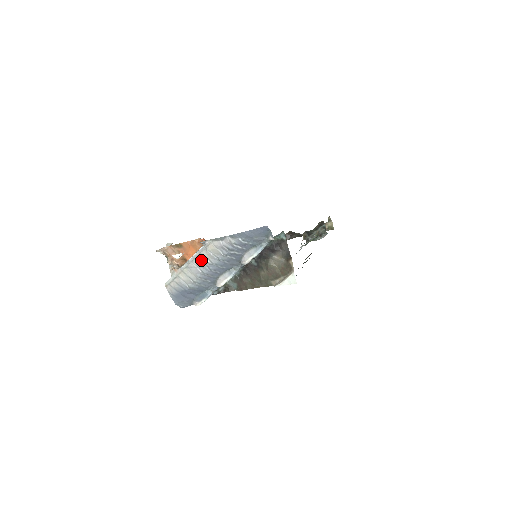
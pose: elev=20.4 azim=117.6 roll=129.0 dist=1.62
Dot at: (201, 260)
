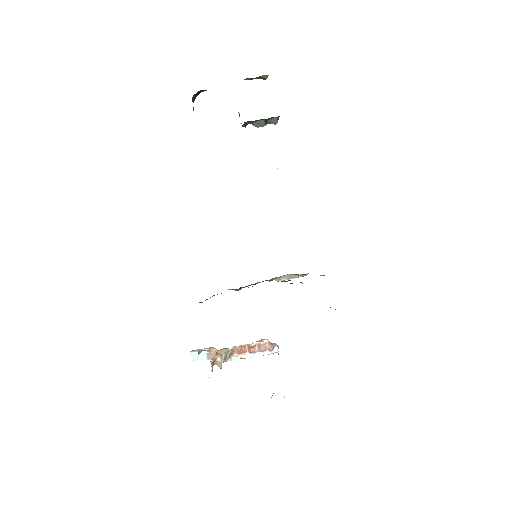
Dot at: occluded
